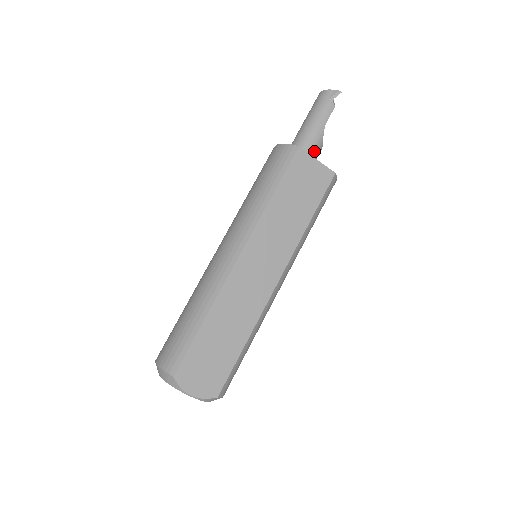
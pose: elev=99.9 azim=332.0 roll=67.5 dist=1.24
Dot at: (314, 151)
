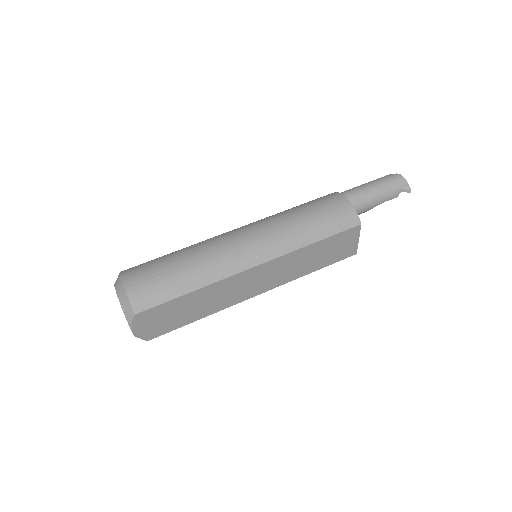
Dot at: occluded
